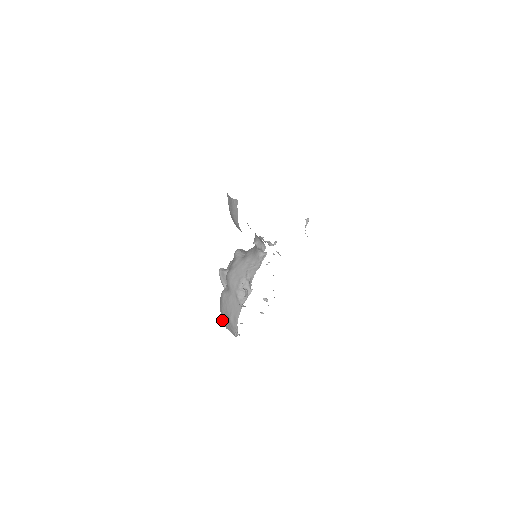
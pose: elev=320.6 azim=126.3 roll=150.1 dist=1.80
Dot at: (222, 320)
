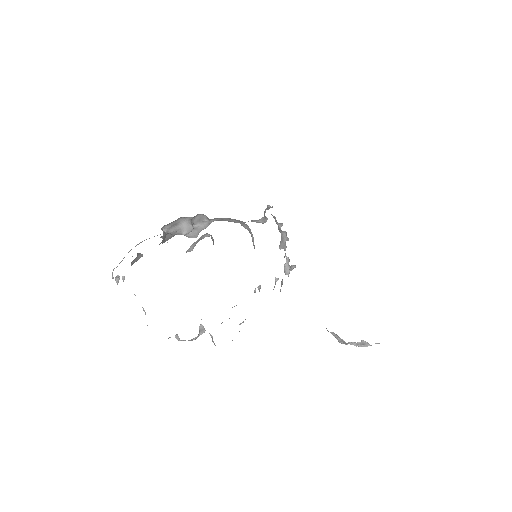
Dot at: occluded
